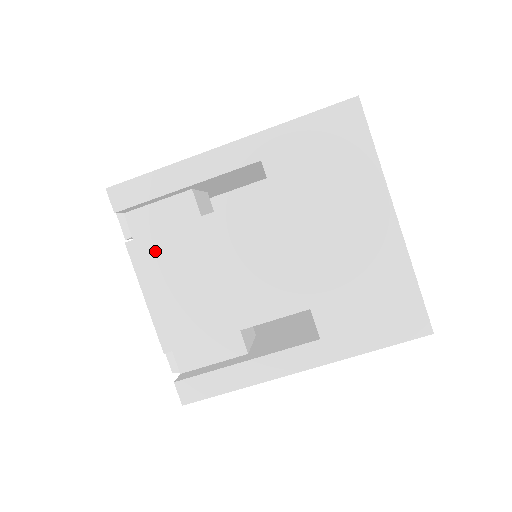
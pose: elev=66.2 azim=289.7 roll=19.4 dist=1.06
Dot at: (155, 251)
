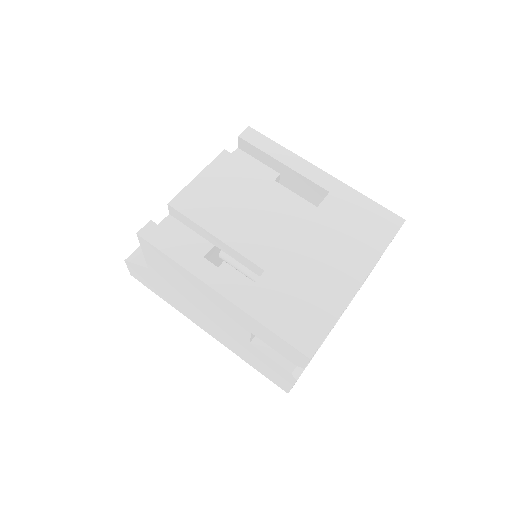
Dot at: (232, 166)
